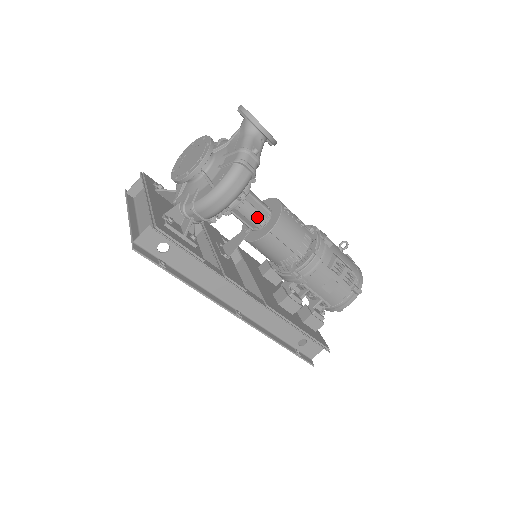
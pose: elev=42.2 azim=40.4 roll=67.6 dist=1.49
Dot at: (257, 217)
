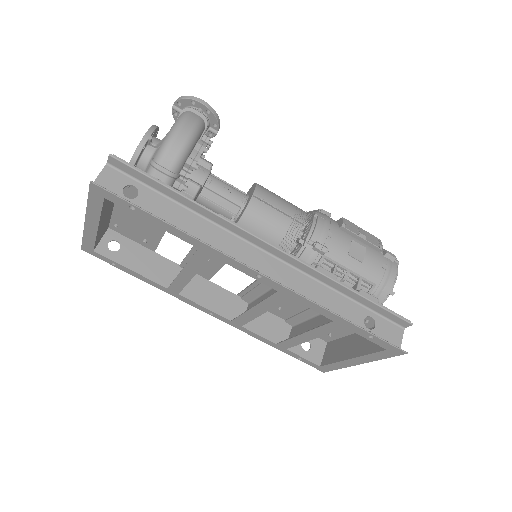
Dot at: (233, 193)
